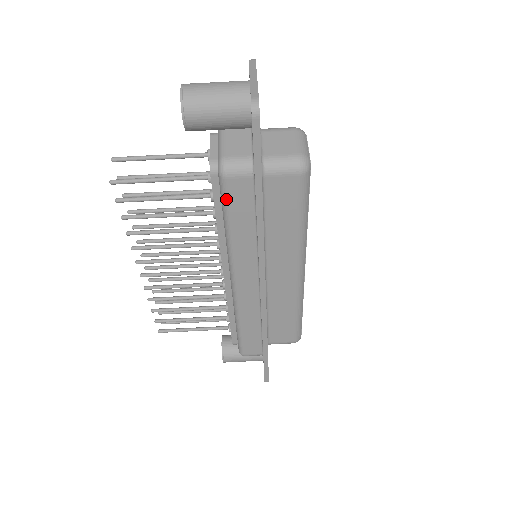
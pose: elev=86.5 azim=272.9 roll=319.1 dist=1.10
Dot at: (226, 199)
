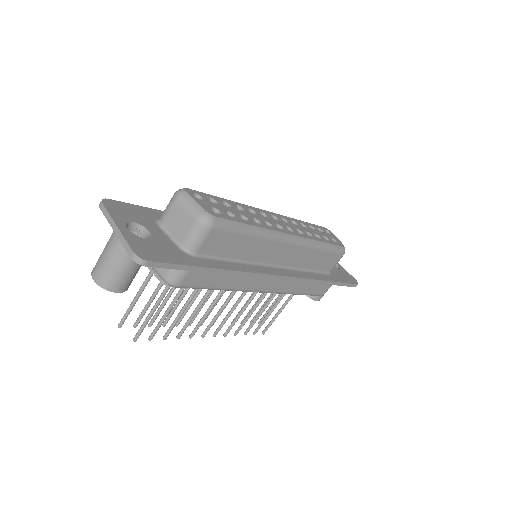
Dot at: (195, 288)
